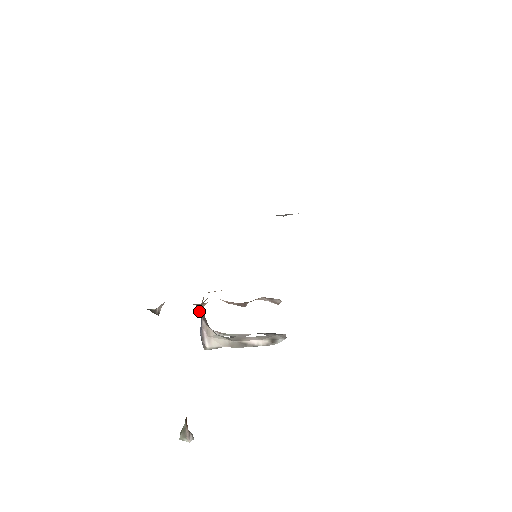
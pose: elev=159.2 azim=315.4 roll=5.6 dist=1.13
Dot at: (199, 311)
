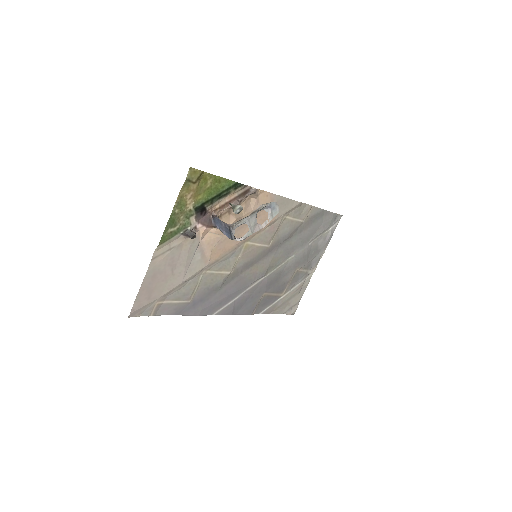
Dot at: (216, 217)
